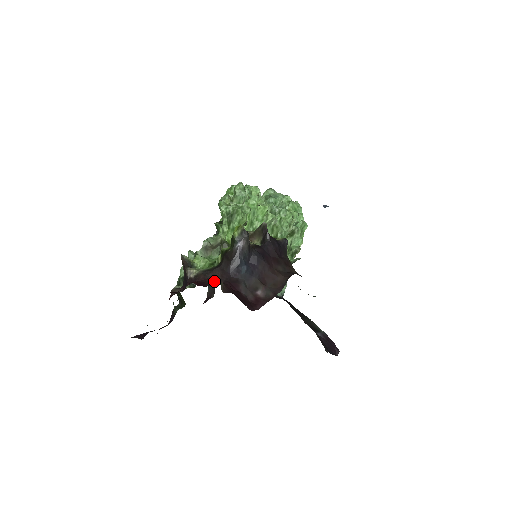
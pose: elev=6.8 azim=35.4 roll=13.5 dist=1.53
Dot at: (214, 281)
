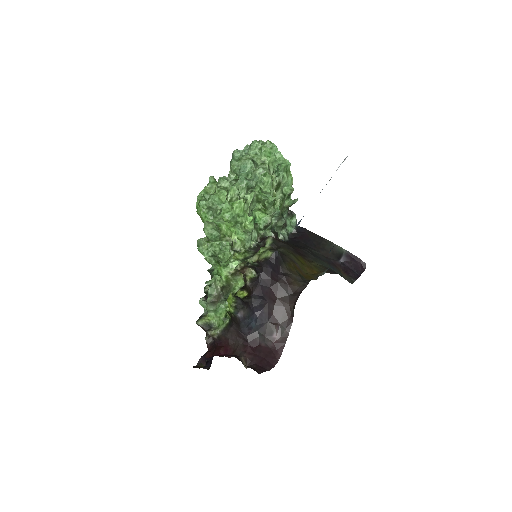
Dot at: (235, 342)
